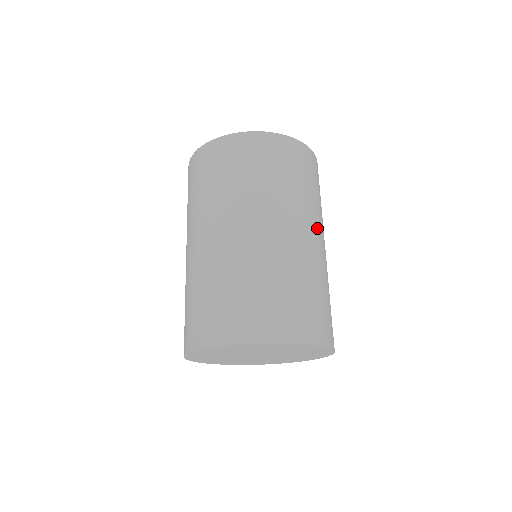
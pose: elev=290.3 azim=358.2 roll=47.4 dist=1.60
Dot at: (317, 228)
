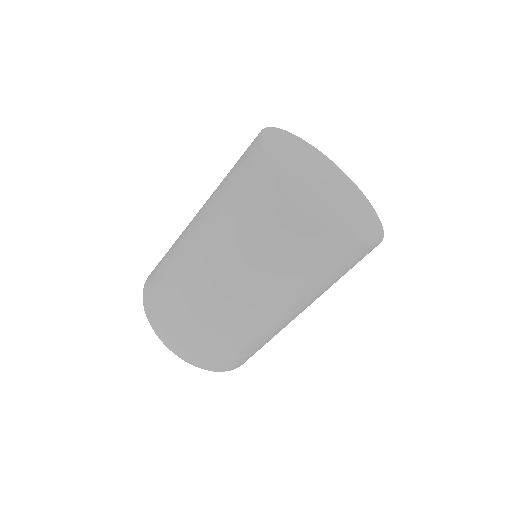
Dot at: (301, 308)
